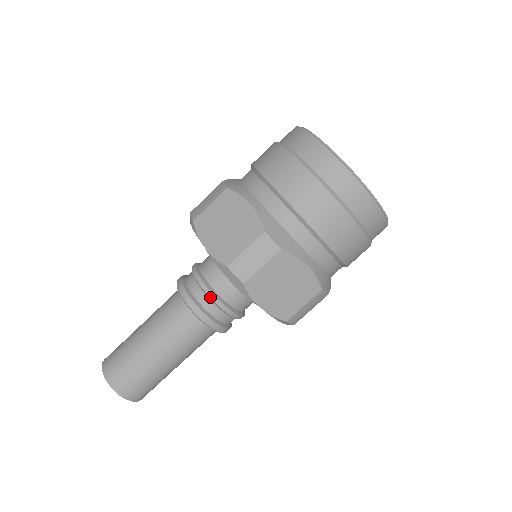
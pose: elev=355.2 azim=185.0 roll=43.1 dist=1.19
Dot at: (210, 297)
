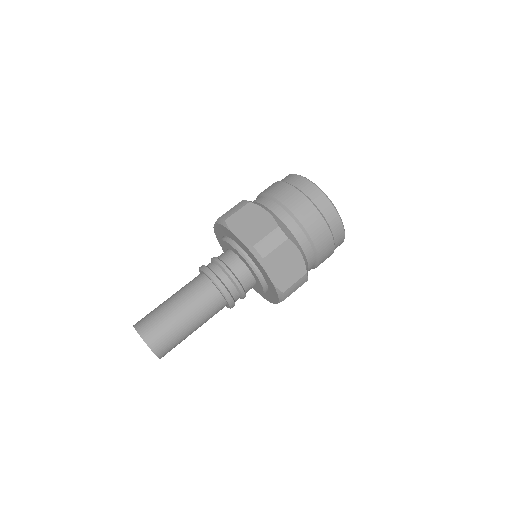
Dot at: (230, 275)
